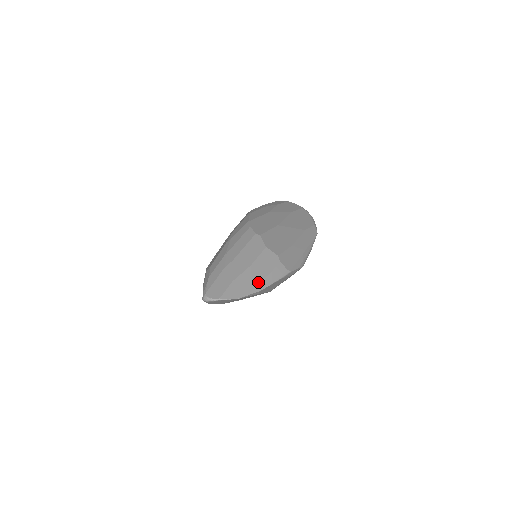
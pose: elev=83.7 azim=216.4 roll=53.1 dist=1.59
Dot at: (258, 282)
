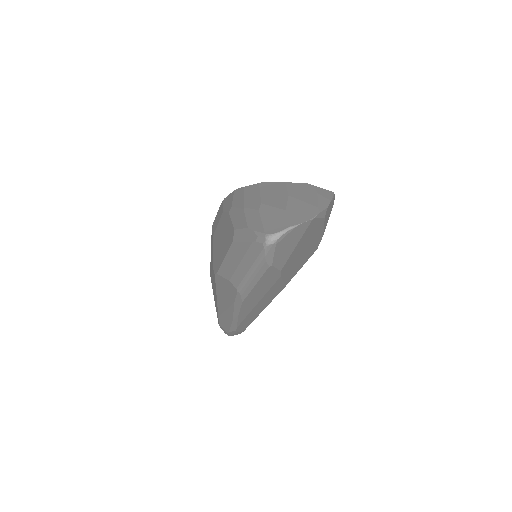
Dot at: (315, 202)
